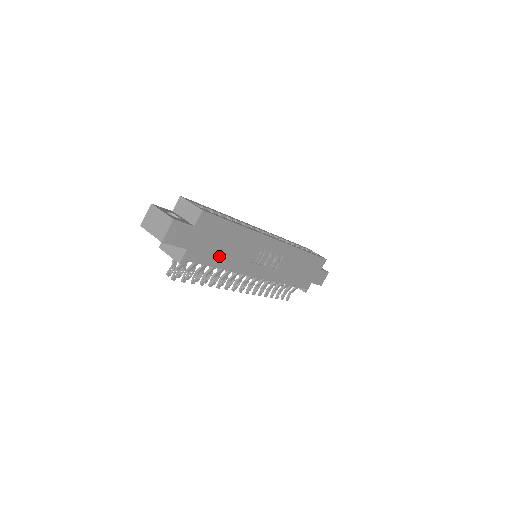
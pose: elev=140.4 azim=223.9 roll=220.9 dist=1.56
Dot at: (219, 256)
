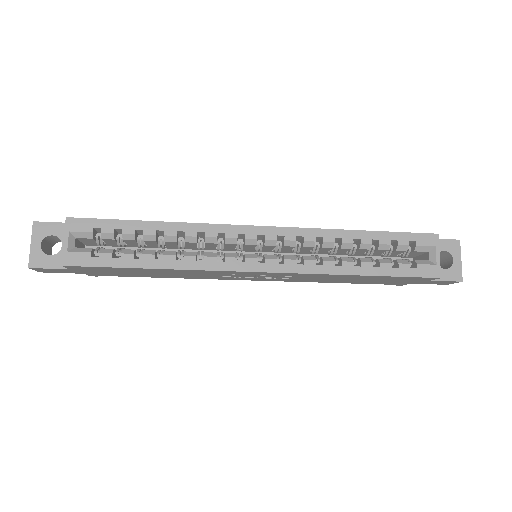
Dot at: (148, 275)
